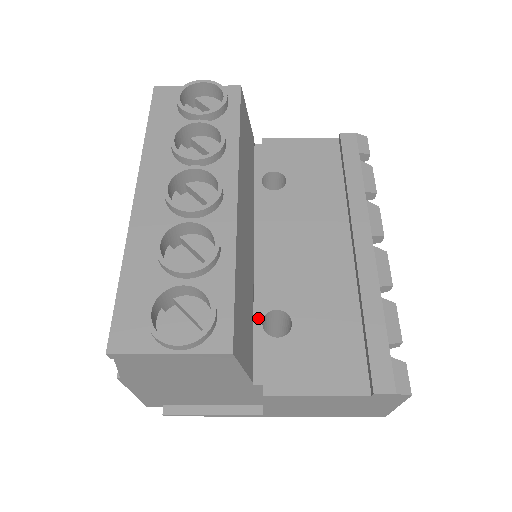
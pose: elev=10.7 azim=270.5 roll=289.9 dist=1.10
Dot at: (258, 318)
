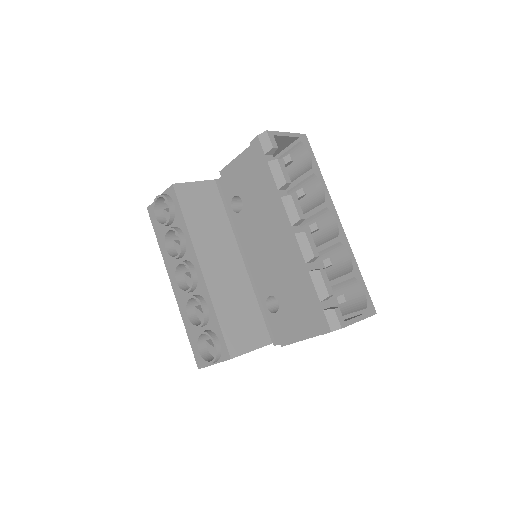
Dot at: (264, 304)
